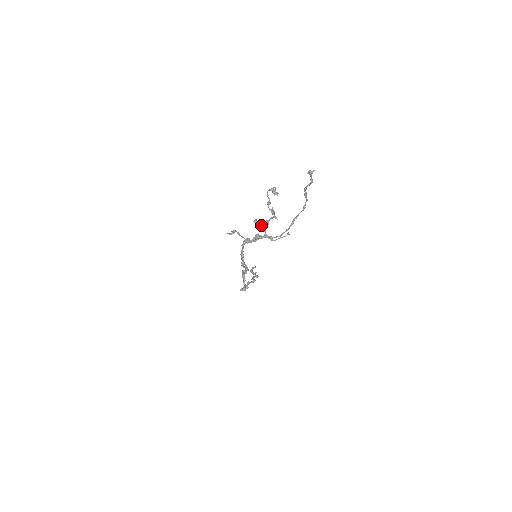
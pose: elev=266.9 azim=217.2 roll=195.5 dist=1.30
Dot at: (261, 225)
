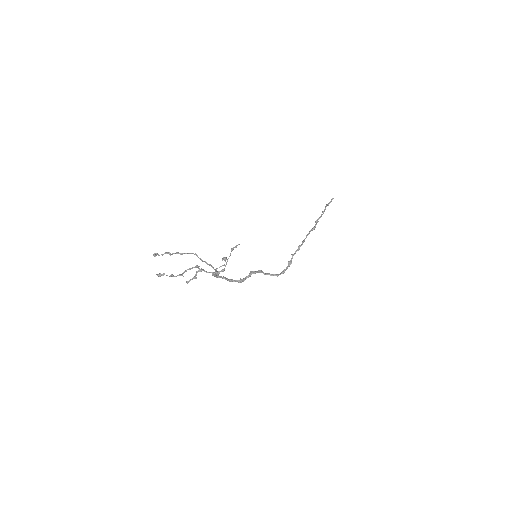
Dot at: (195, 278)
